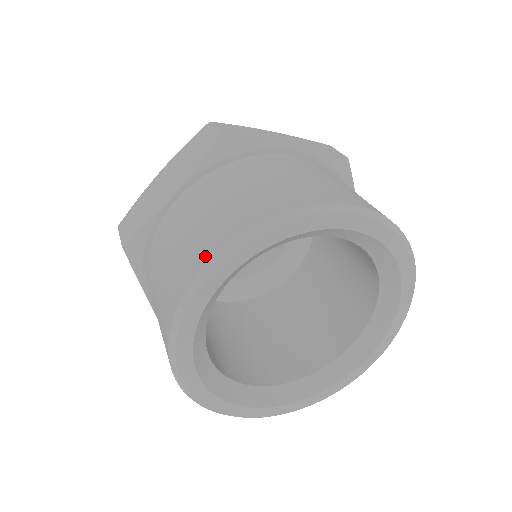
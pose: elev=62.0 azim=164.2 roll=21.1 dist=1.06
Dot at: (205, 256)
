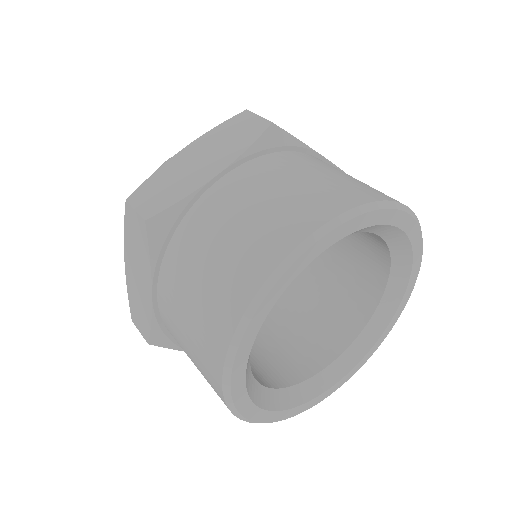
Dot at: (298, 233)
